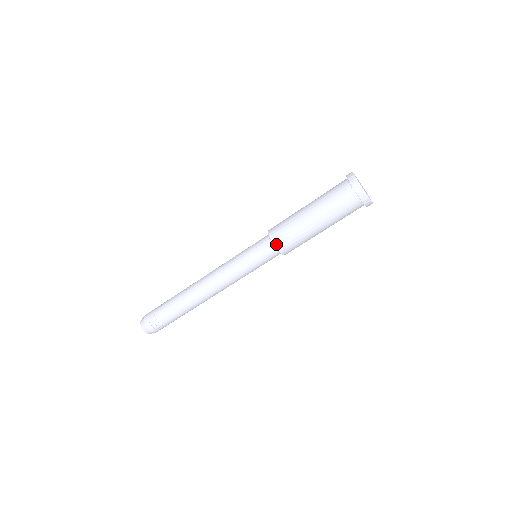
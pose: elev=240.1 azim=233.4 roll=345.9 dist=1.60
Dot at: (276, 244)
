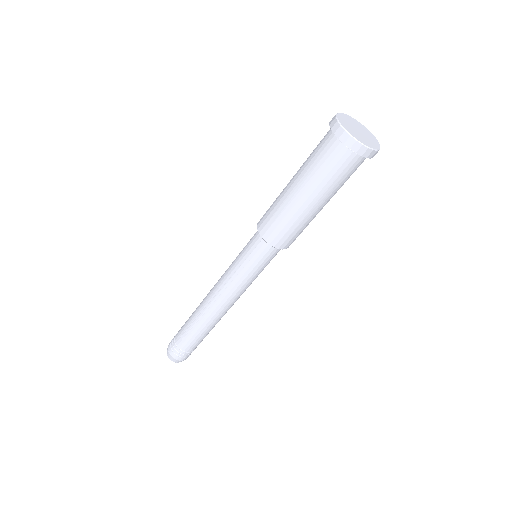
Dot at: (286, 247)
